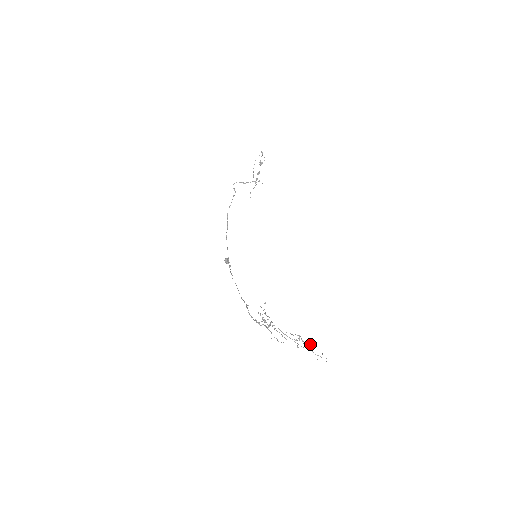
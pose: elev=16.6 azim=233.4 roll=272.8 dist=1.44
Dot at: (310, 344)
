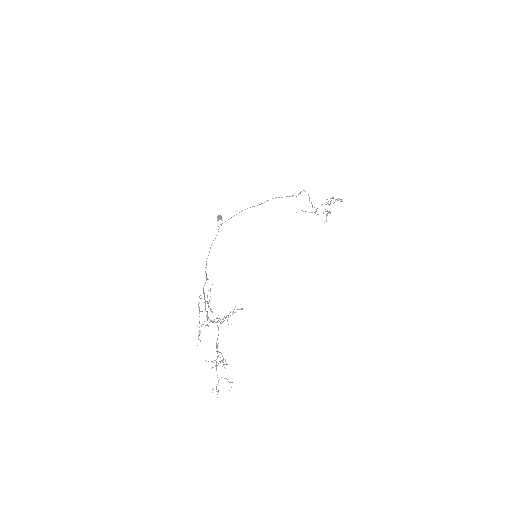
Dot at: occluded
